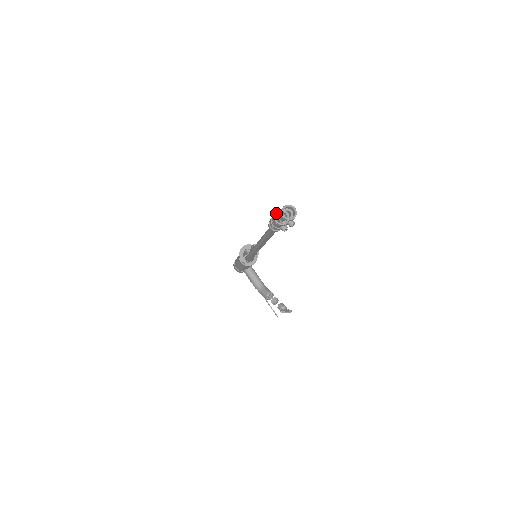
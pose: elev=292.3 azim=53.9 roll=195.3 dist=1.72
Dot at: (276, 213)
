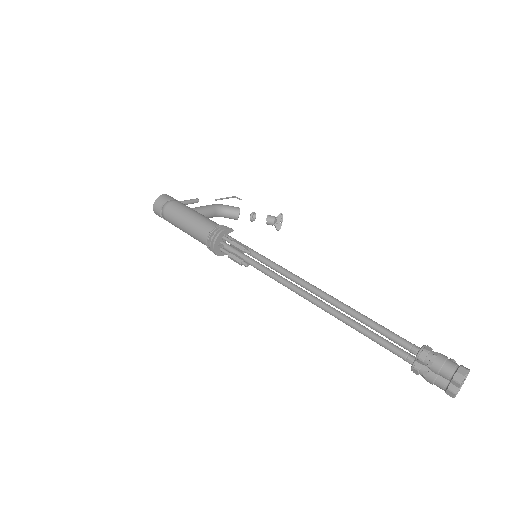
Dot at: (455, 395)
